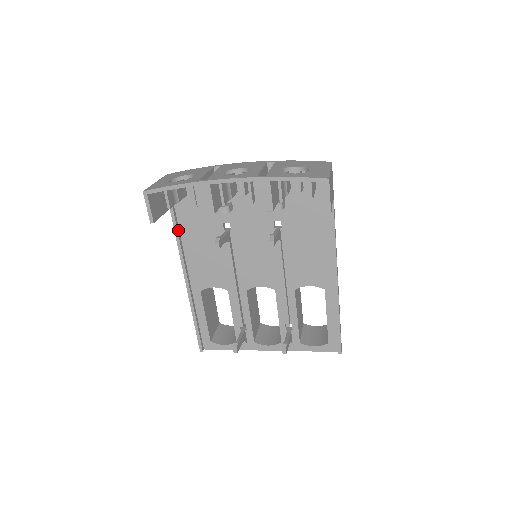
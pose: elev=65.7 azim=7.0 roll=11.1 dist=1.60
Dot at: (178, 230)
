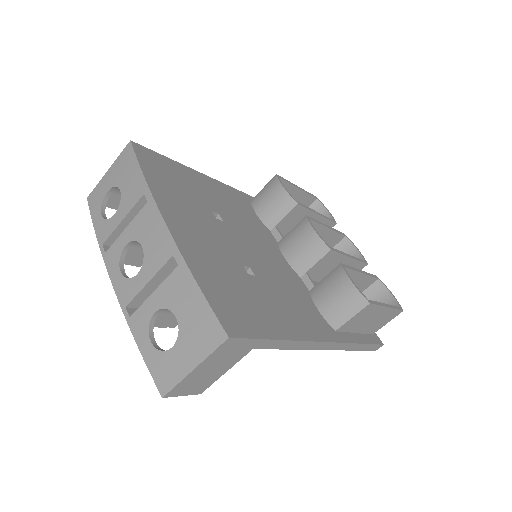
Dot at: occluded
